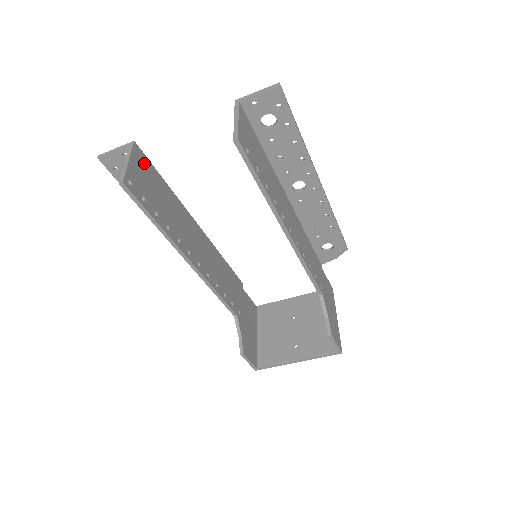
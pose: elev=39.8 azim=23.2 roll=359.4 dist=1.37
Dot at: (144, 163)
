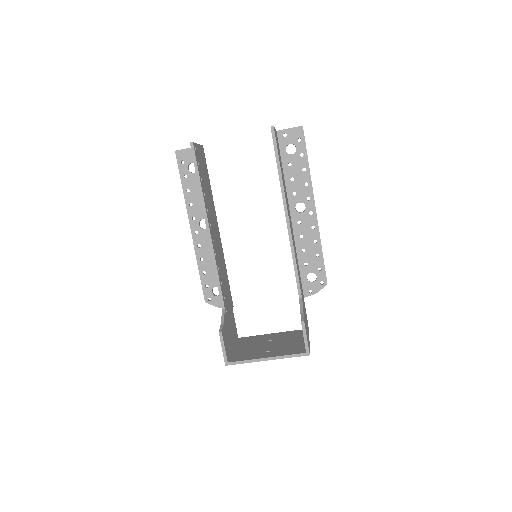
Dot at: (204, 158)
